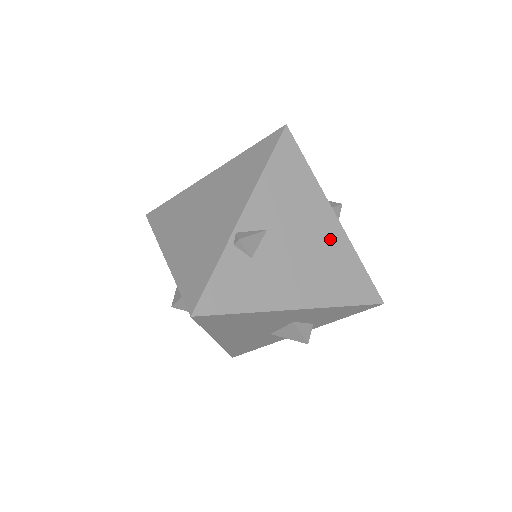
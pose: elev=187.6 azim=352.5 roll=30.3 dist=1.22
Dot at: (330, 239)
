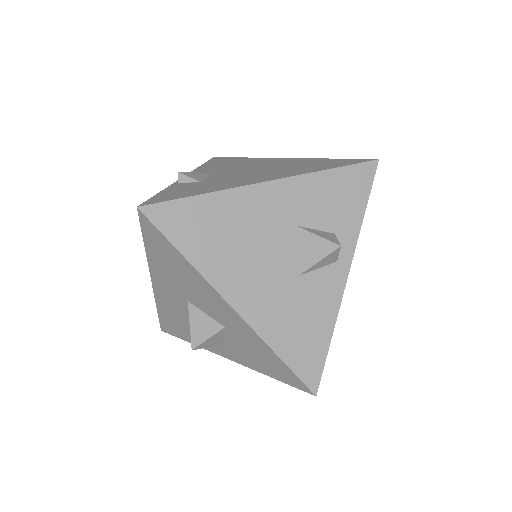
Dot at: (283, 162)
